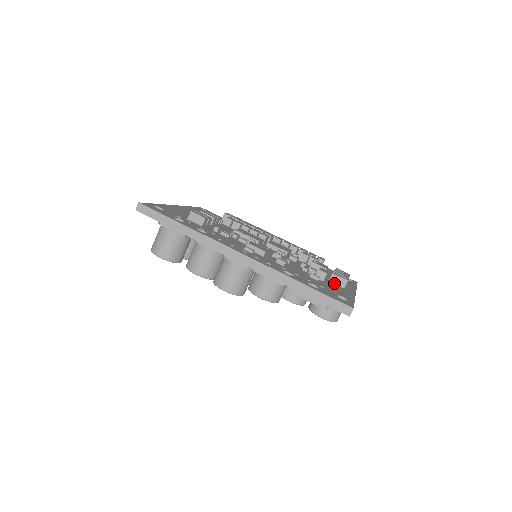
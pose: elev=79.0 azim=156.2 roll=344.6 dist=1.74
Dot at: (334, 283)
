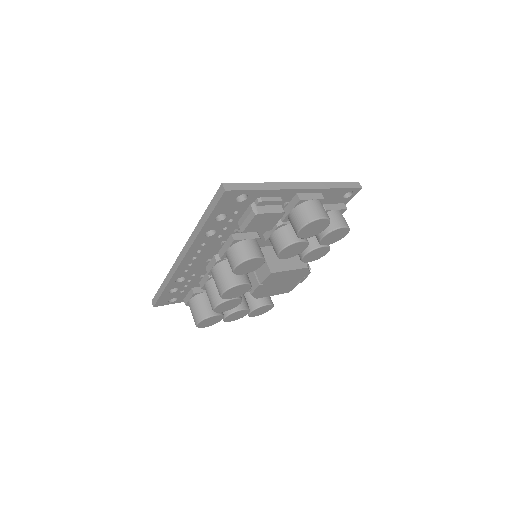
Dot at: occluded
